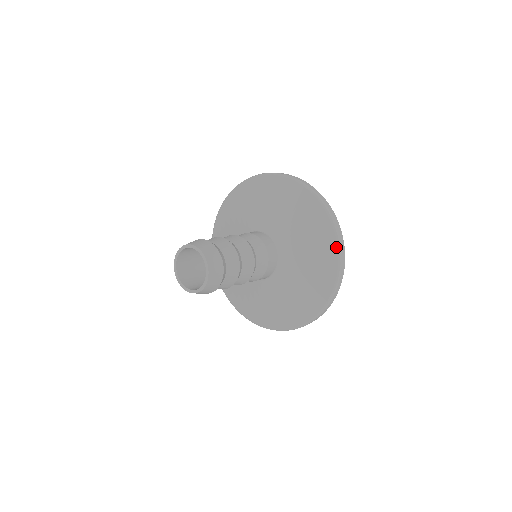
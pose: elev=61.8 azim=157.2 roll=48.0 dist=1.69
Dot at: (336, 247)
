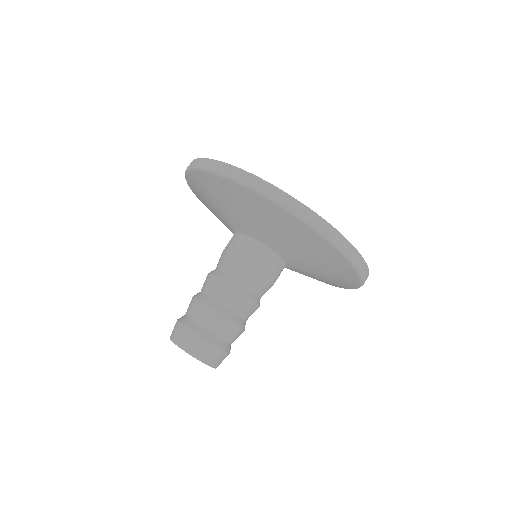
Dot at: (354, 272)
